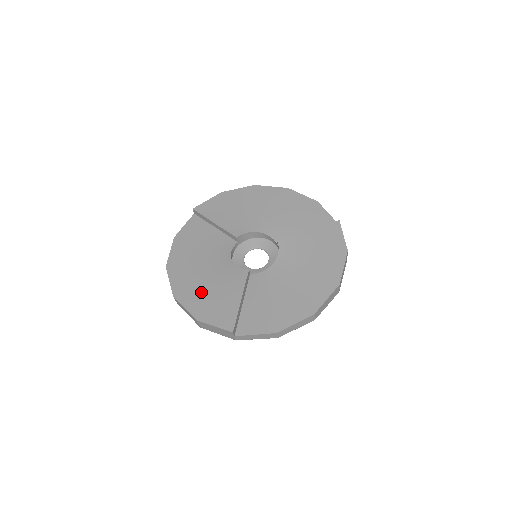
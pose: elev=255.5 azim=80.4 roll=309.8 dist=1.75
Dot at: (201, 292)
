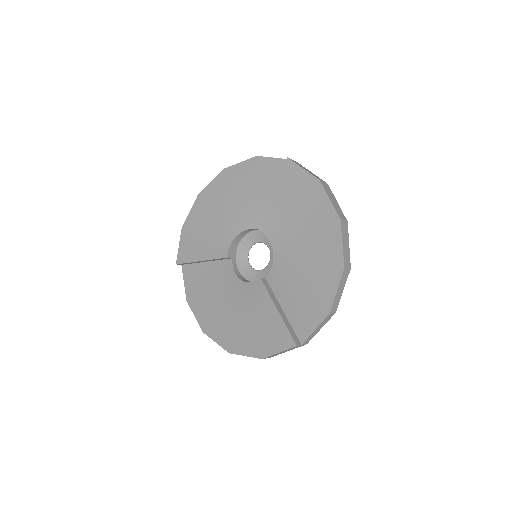
Dot at: (244, 331)
